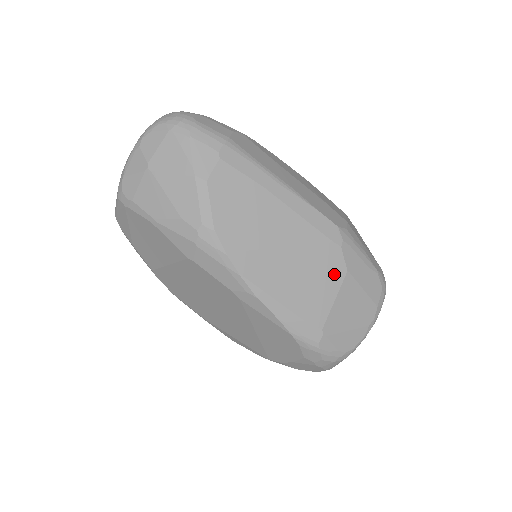
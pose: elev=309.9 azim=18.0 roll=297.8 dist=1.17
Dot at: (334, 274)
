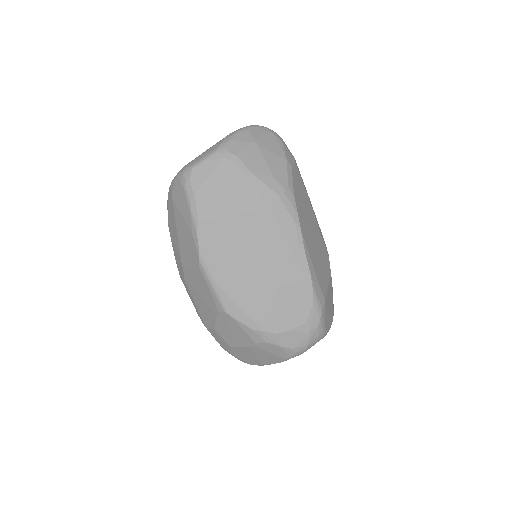
Dot at: (327, 270)
